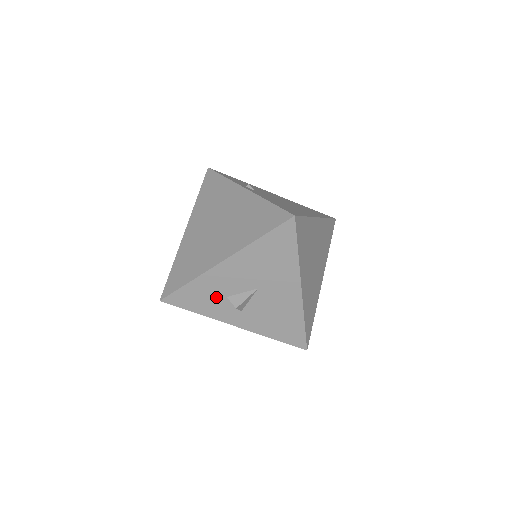
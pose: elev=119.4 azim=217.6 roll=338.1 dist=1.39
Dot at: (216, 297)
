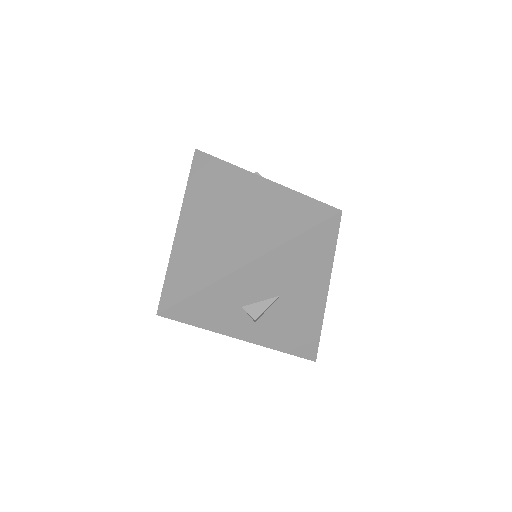
Dot at: (229, 307)
